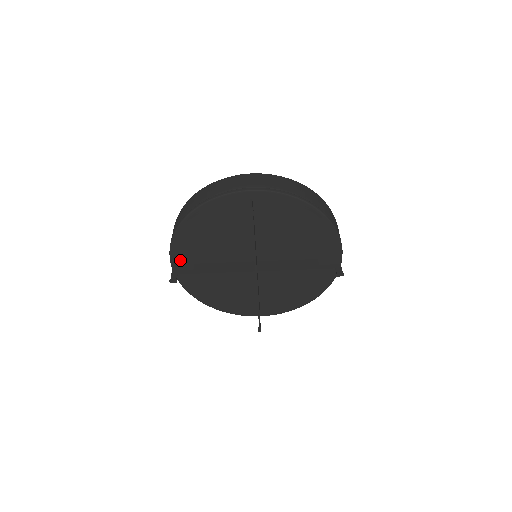
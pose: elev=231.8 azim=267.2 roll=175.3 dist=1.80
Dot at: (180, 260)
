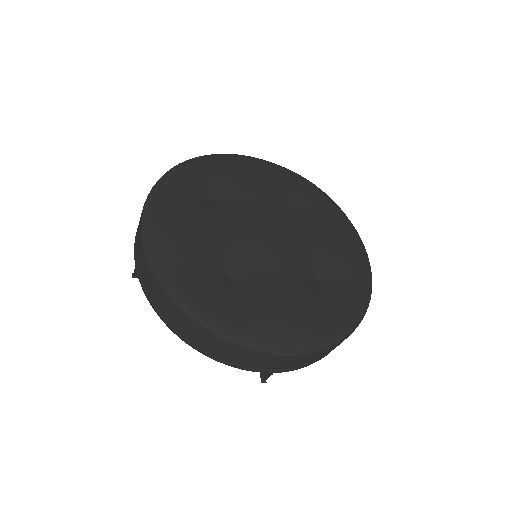
Dot at: occluded
